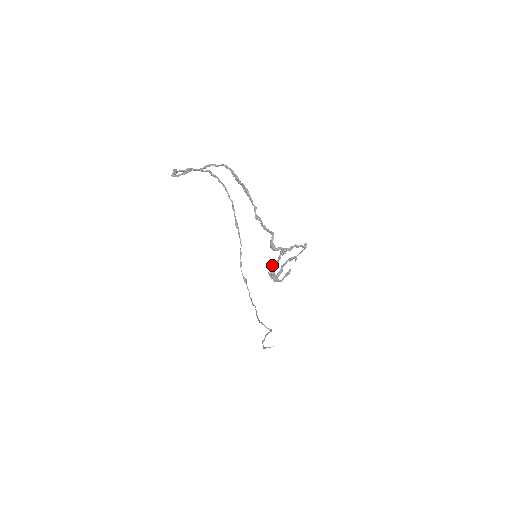
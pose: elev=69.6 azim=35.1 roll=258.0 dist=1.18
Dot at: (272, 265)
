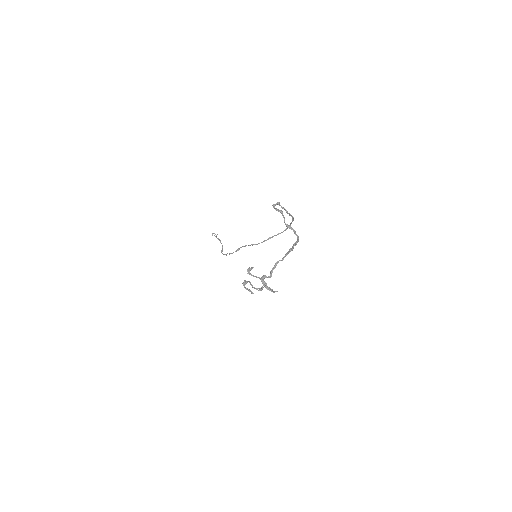
Dot at: (250, 283)
